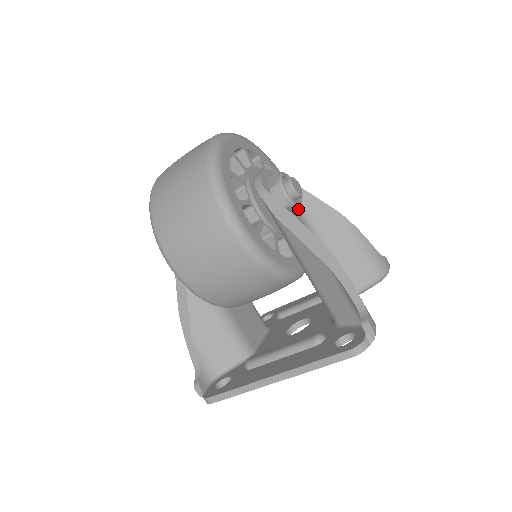
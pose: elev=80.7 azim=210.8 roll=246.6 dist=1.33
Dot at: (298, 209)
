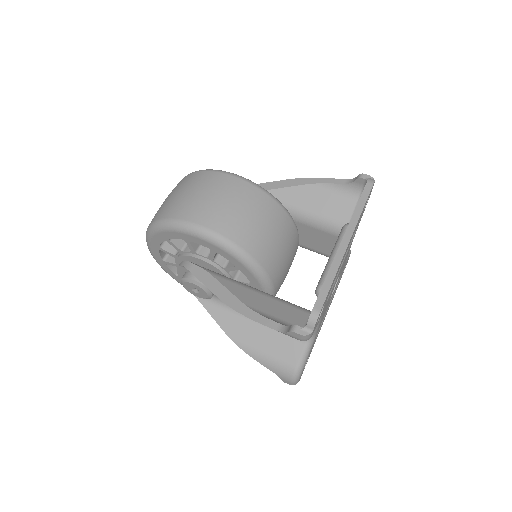
Dot at: occluded
